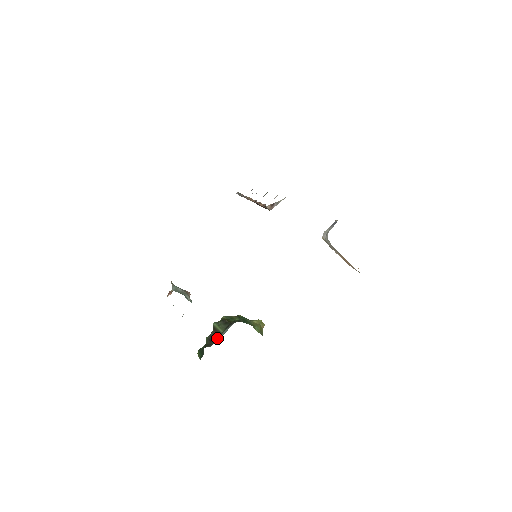
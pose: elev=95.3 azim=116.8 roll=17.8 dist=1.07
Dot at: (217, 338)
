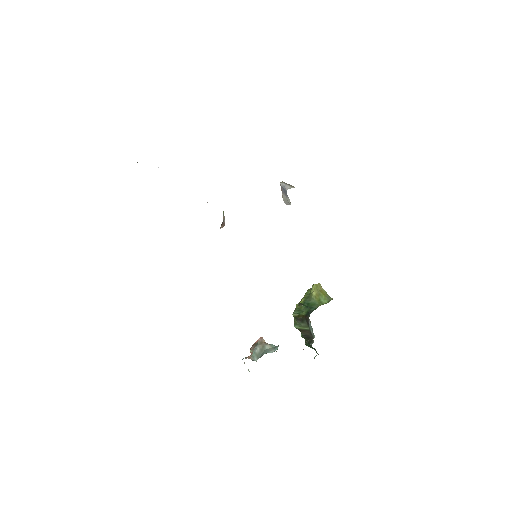
Dot at: (310, 335)
